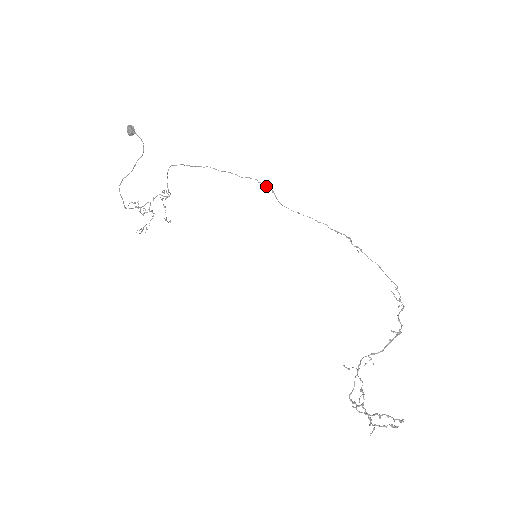
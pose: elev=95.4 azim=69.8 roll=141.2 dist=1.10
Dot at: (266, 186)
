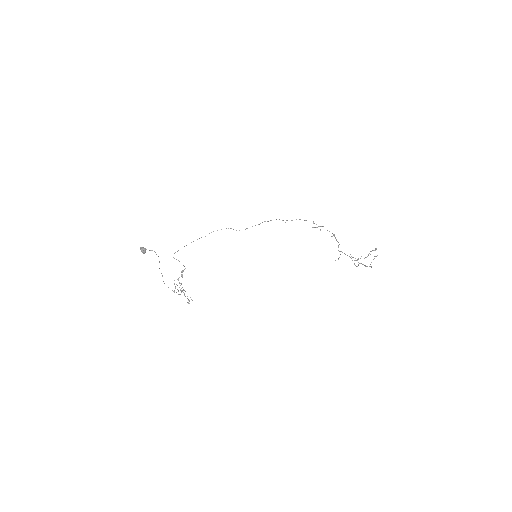
Dot at: occluded
